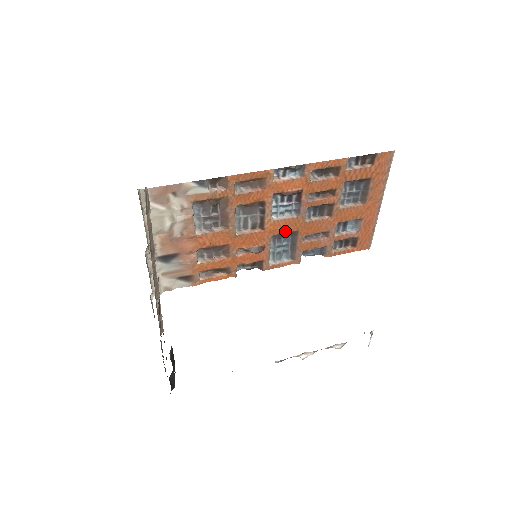
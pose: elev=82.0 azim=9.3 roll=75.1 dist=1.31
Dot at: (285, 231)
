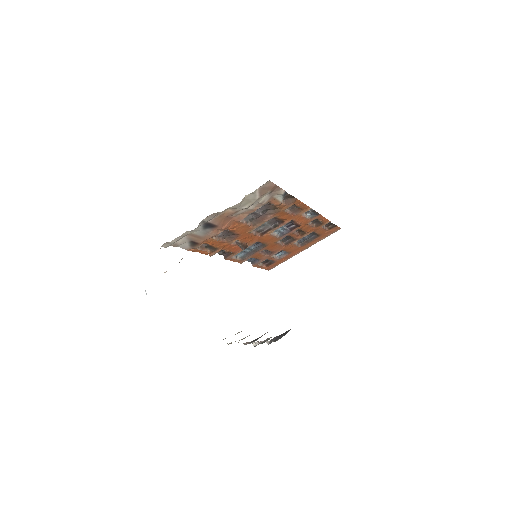
Dot at: (264, 242)
